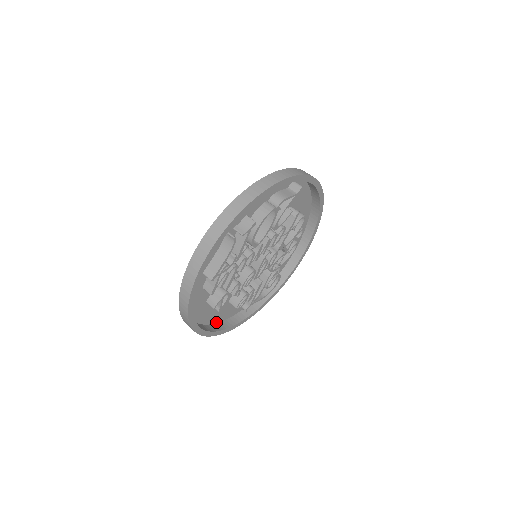
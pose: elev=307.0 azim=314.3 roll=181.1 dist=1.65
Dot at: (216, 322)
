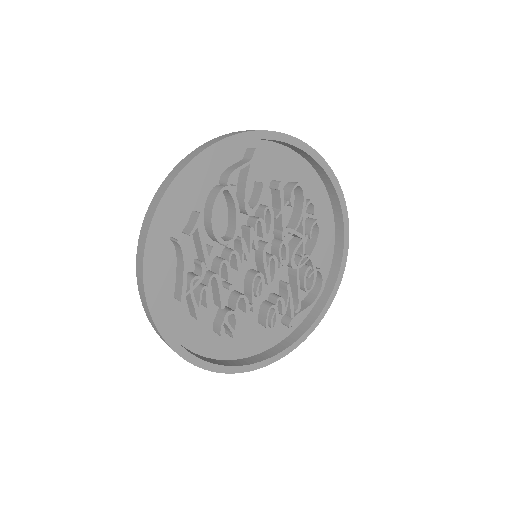
Dot at: (258, 353)
